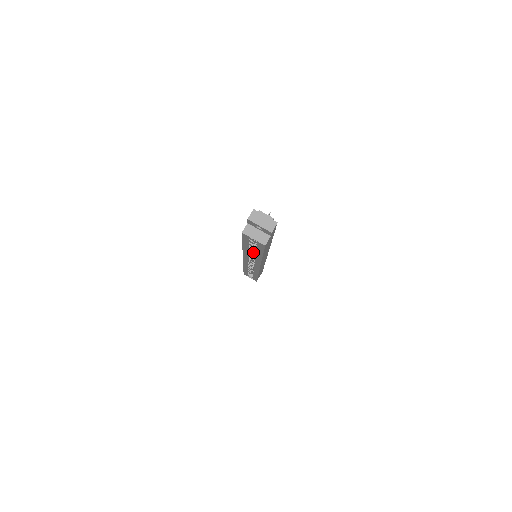
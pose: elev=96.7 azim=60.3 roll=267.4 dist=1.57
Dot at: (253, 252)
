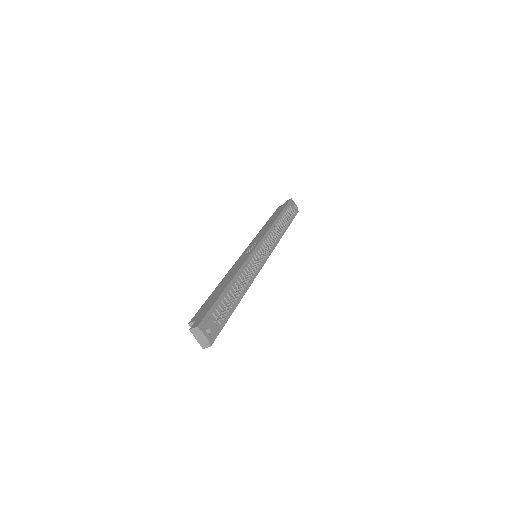
Dot at: occluded
